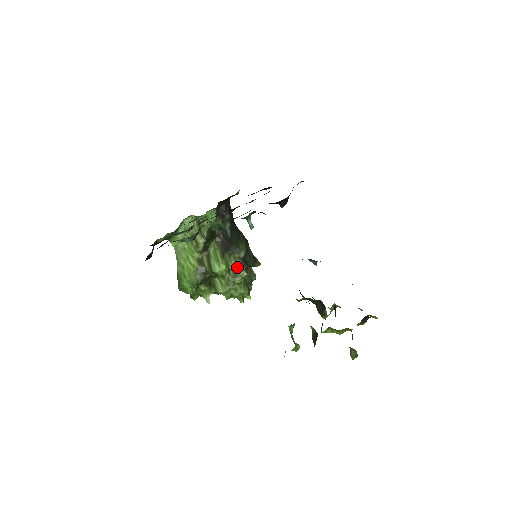
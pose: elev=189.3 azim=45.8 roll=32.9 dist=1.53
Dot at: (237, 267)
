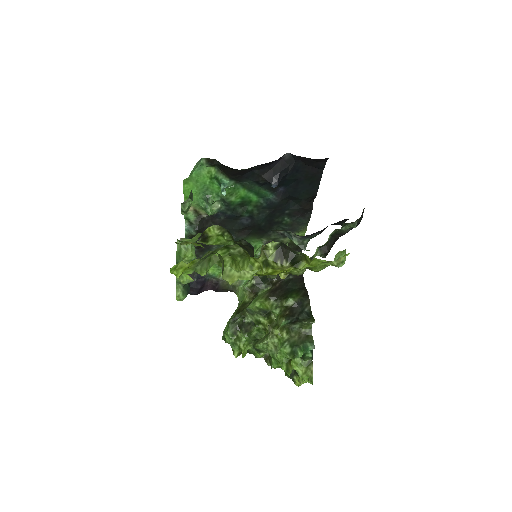
Dot at: (280, 315)
